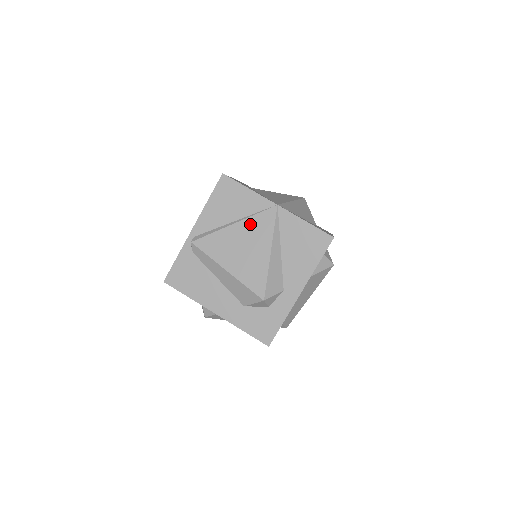
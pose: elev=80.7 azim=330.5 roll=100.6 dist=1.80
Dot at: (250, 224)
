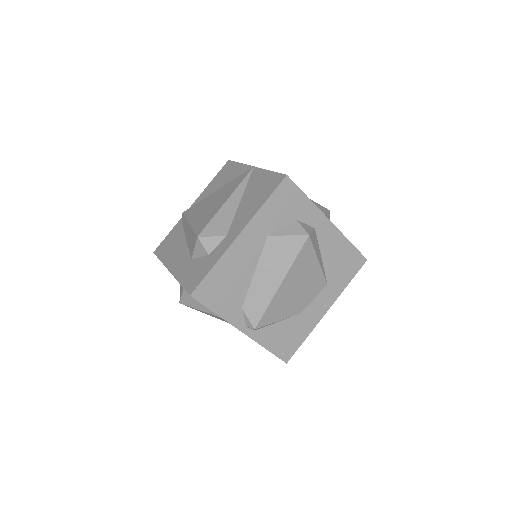
Dot at: (227, 186)
